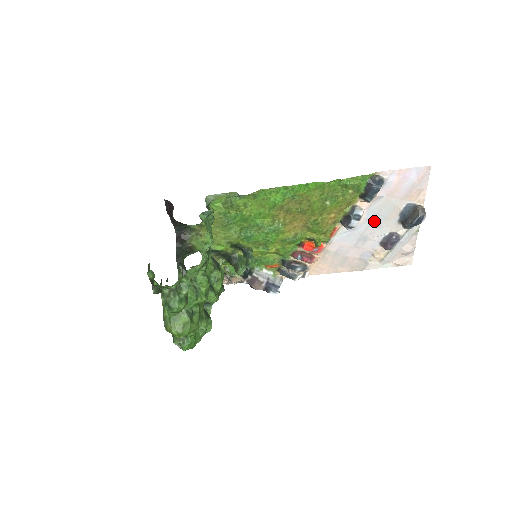
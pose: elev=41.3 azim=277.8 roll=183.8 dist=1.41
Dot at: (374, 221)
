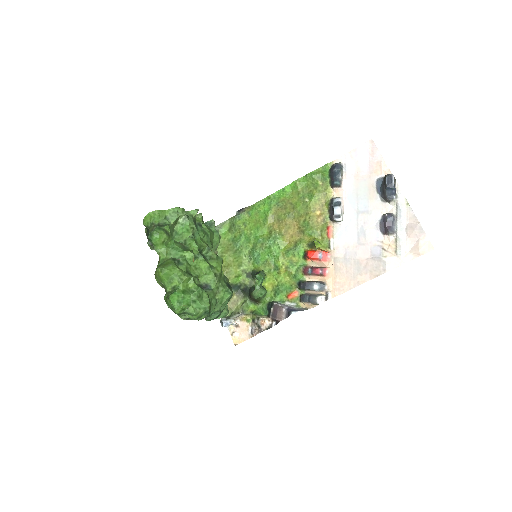
Dot at: (359, 208)
